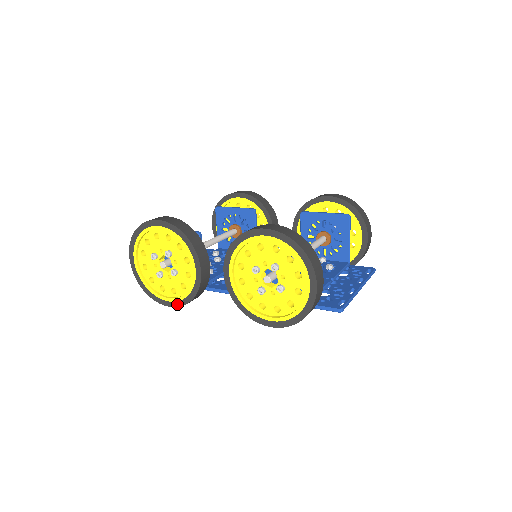
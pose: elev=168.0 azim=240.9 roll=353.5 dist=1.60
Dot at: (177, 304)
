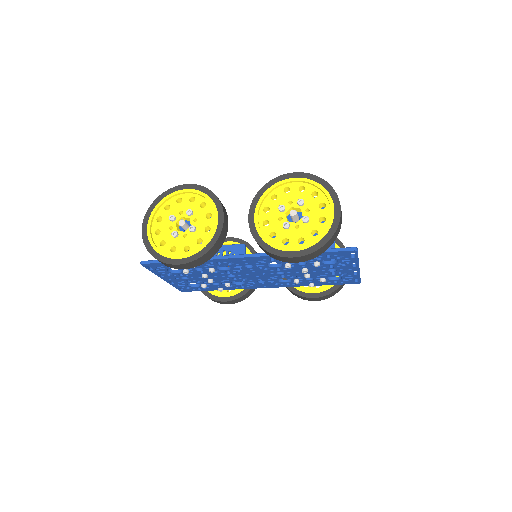
Dot at: (189, 259)
